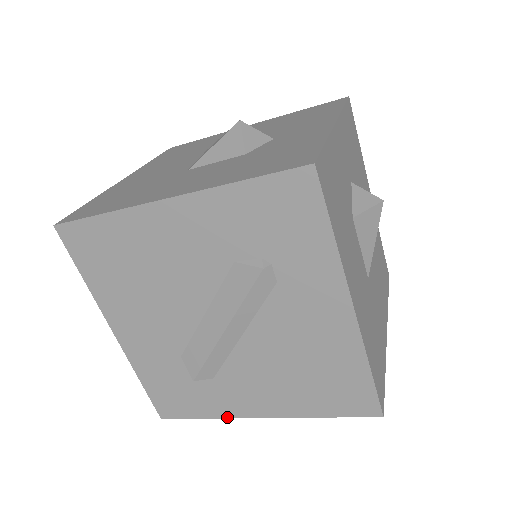
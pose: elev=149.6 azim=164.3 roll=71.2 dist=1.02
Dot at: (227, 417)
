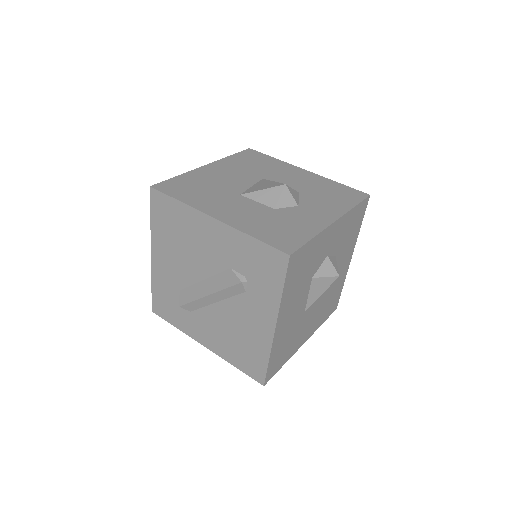
Dot at: (187, 334)
